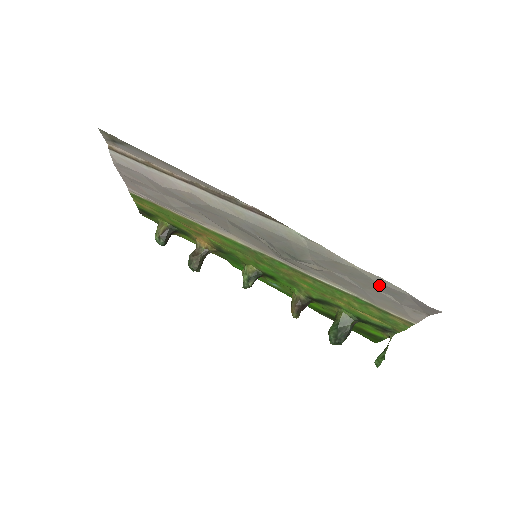
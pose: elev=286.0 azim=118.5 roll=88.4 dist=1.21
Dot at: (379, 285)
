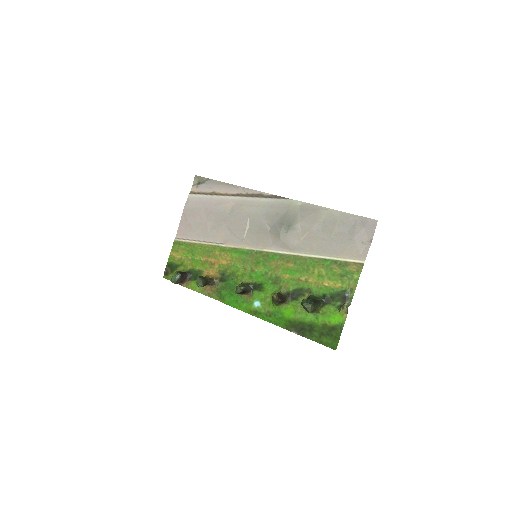
Dot at: (341, 222)
